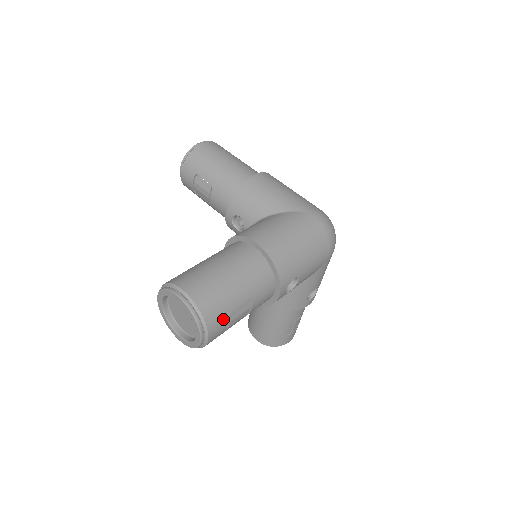
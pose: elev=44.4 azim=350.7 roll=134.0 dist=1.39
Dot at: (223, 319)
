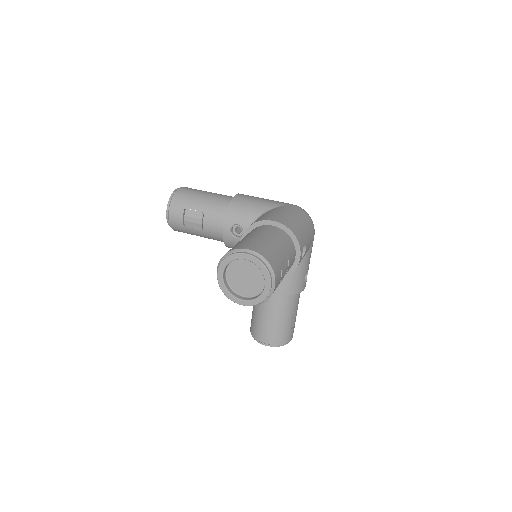
Dot at: (279, 268)
